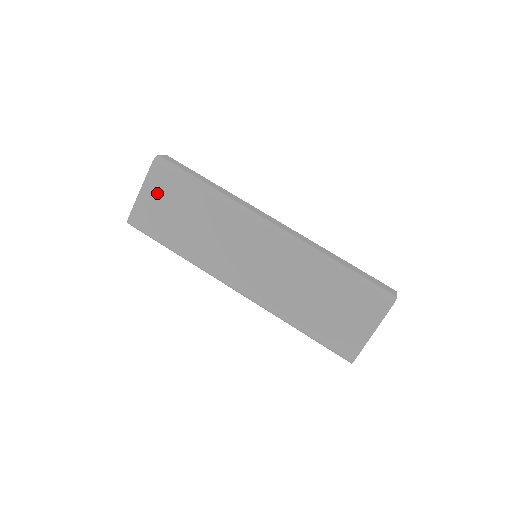
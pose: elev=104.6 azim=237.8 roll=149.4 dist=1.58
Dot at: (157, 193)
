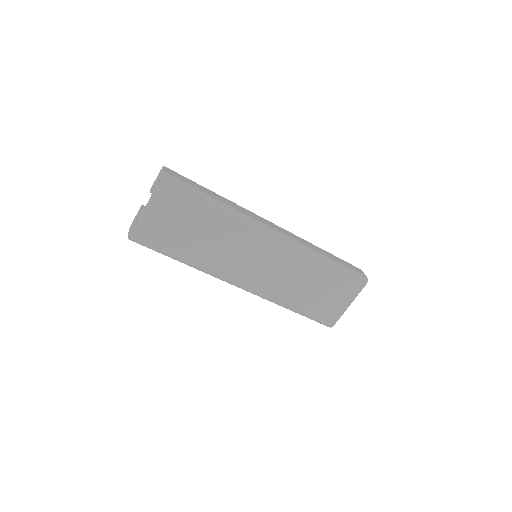
Dot at: (165, 210)
